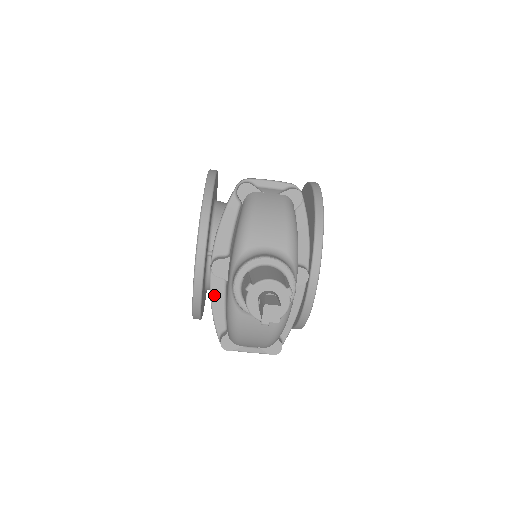
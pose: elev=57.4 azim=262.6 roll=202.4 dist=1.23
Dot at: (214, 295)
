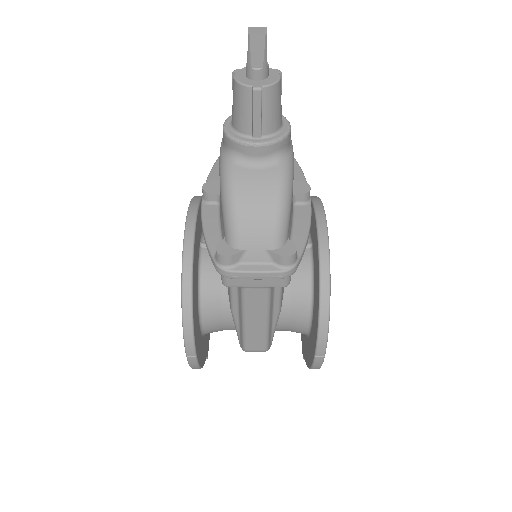
Dot at: (206, 220)
